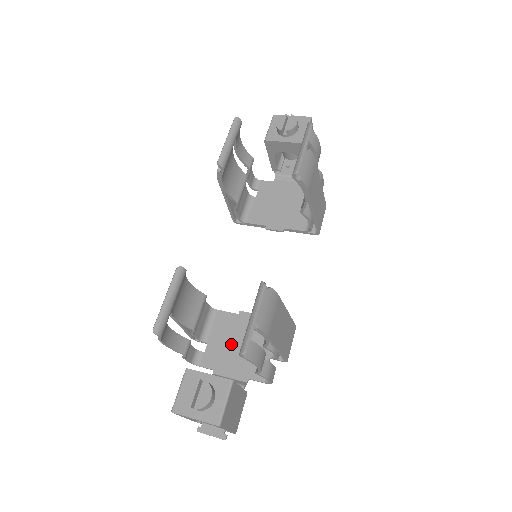
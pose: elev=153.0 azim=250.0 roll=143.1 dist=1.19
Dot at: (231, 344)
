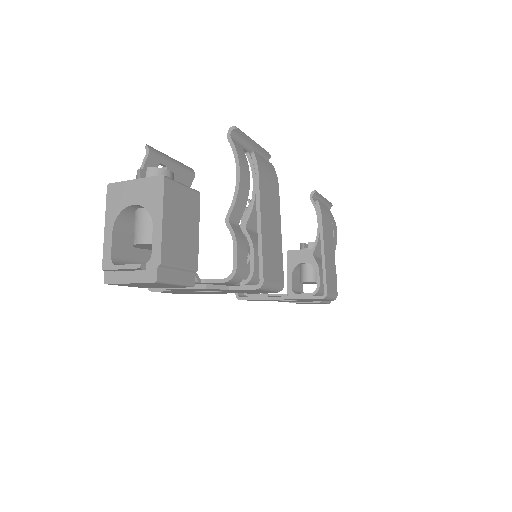
Dot at: occluded
